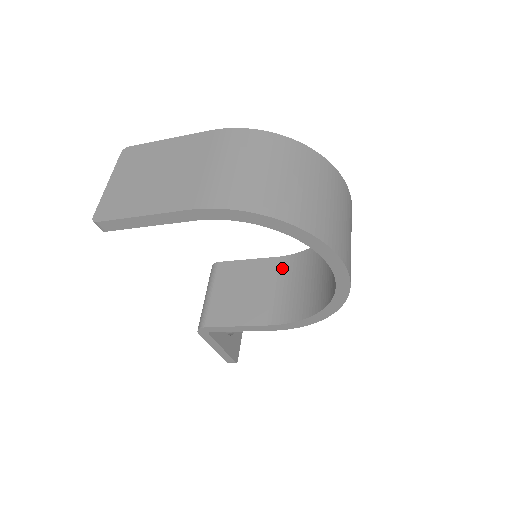
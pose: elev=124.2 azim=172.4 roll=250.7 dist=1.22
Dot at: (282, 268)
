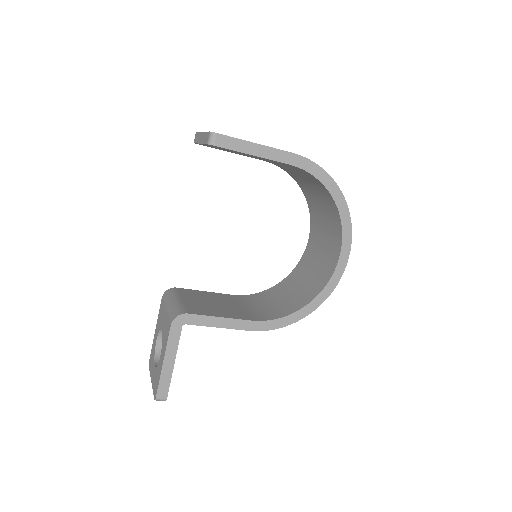
Dot at: (242, 299)
